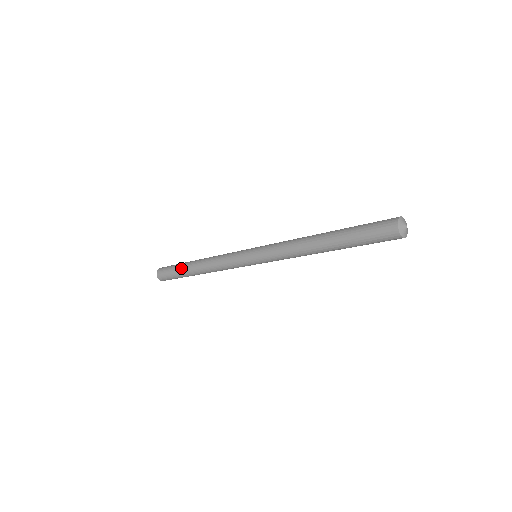
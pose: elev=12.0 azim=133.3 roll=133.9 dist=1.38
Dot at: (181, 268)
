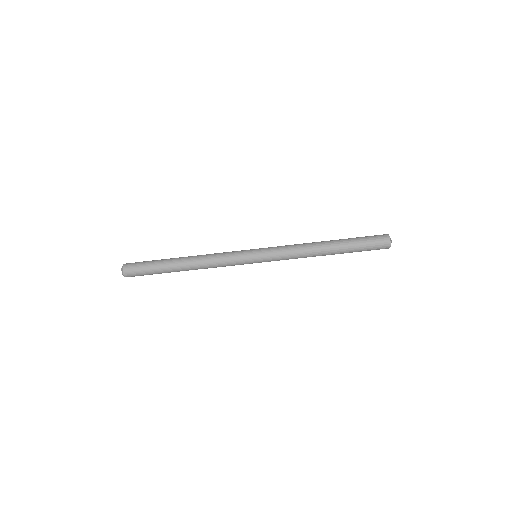
Dot at: (164, 259)
